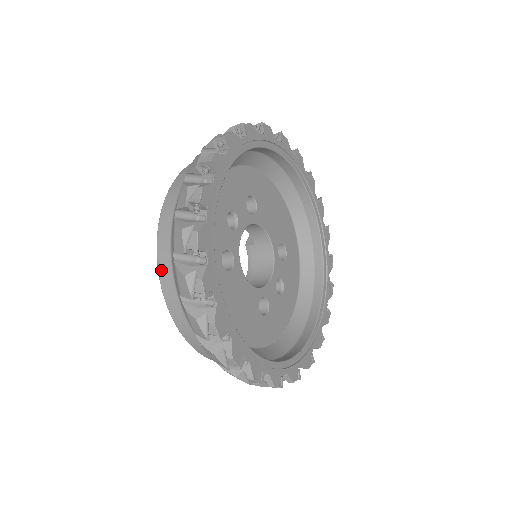
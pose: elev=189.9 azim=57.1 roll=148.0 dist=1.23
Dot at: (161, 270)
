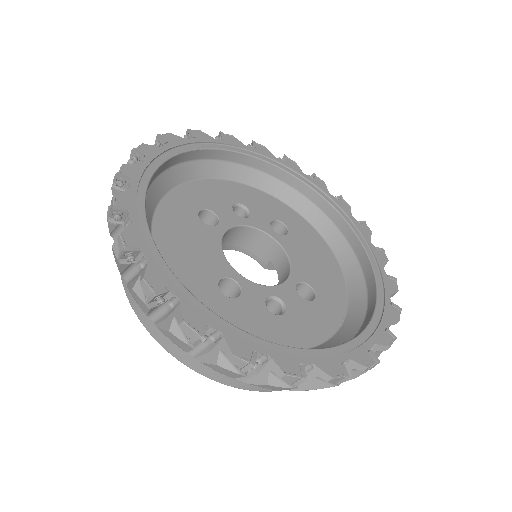
Dot at: occluded
